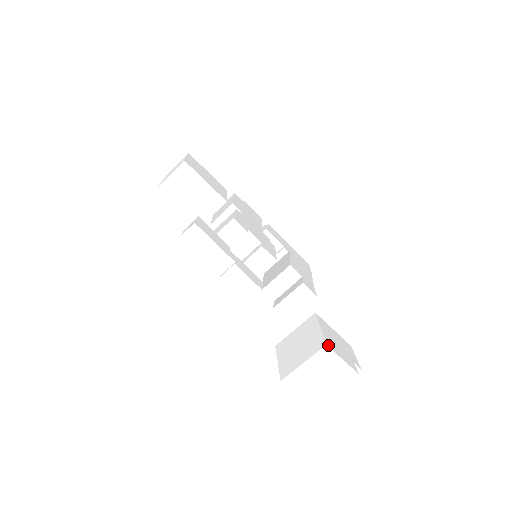
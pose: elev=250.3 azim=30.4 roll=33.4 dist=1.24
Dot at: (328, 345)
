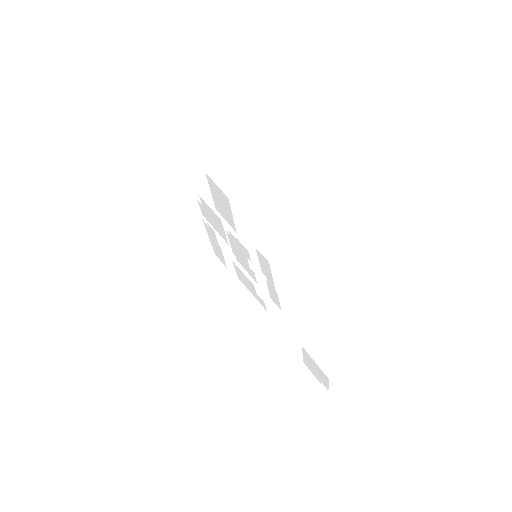
Dot at: (361, 354)
